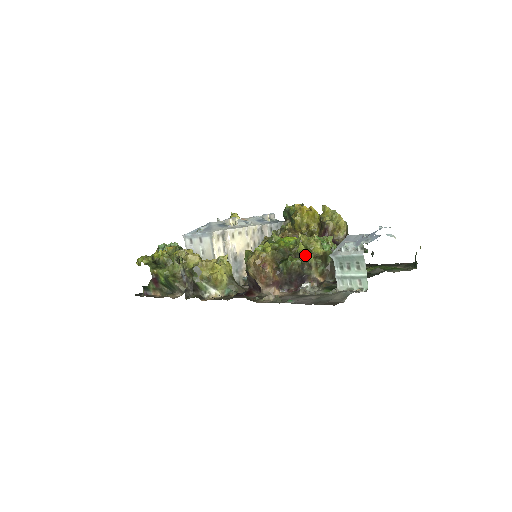
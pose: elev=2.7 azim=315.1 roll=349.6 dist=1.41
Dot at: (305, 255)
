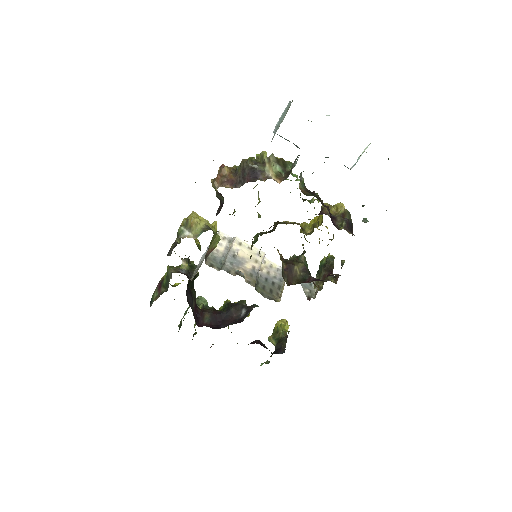
Dot at: (260, 155)
